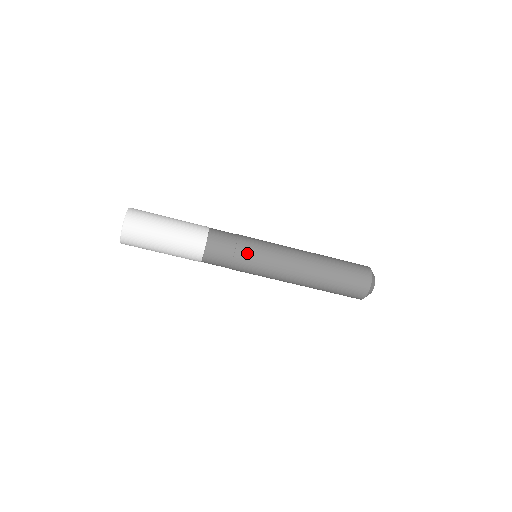
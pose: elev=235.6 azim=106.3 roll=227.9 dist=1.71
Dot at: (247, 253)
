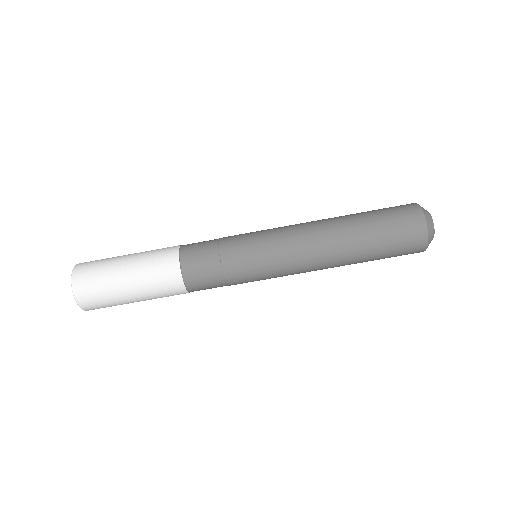
Dot at: (235, 236)
